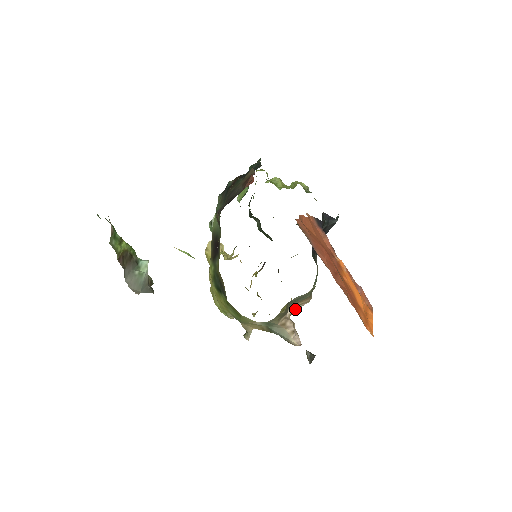
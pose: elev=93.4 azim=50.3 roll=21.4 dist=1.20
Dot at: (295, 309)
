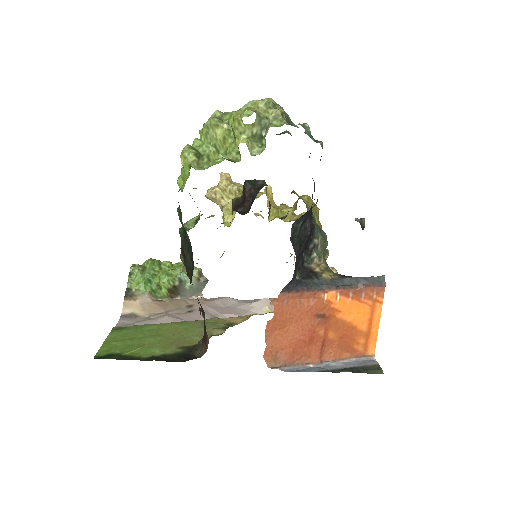
Dot at: occluded
